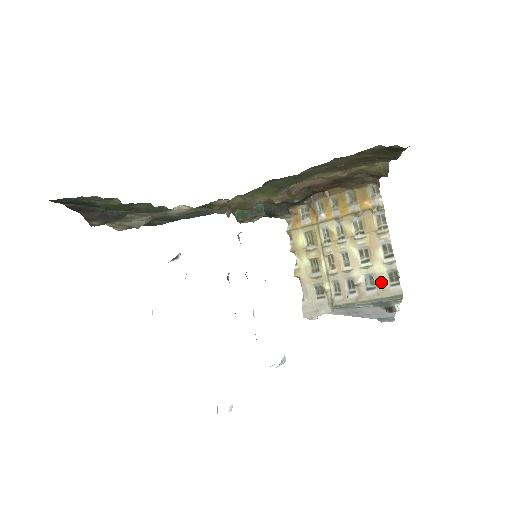
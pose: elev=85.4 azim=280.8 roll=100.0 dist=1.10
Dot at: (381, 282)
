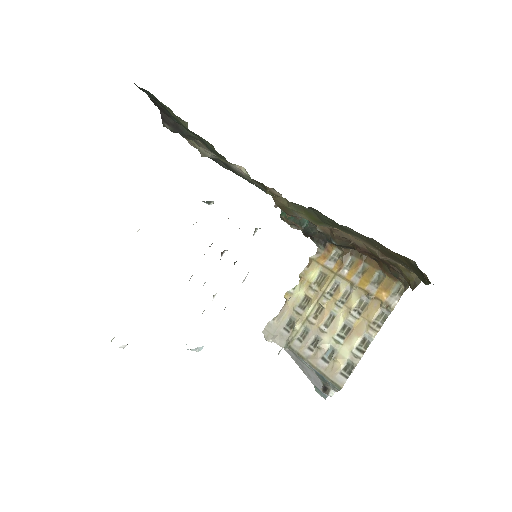
Dot at: (336, 363)
